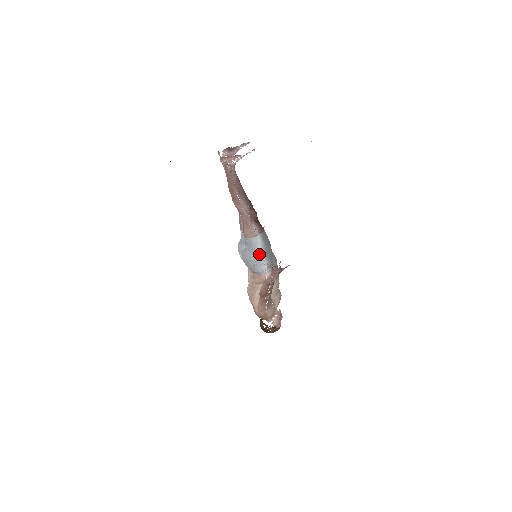
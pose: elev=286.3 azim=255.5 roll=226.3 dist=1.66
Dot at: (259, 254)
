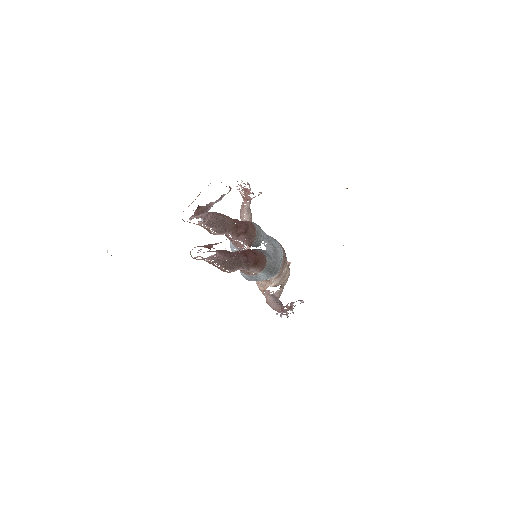
Dot at: (262, 279)
